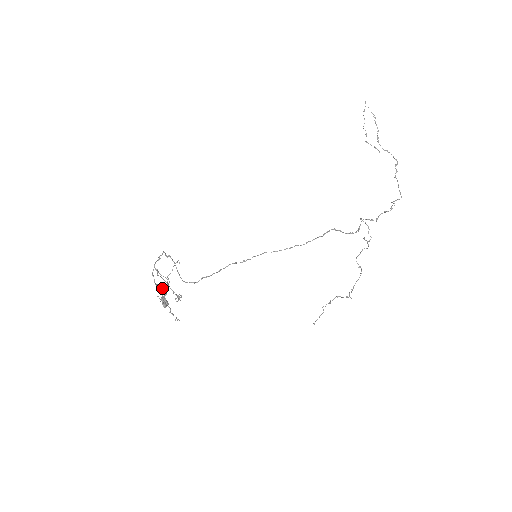
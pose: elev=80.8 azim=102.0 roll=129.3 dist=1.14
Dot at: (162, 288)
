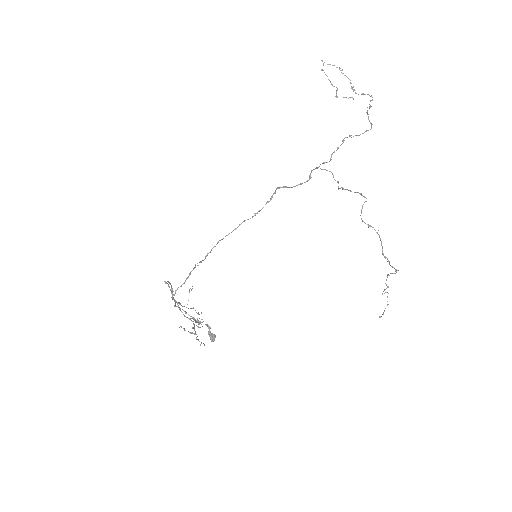
Dot at: occluded
